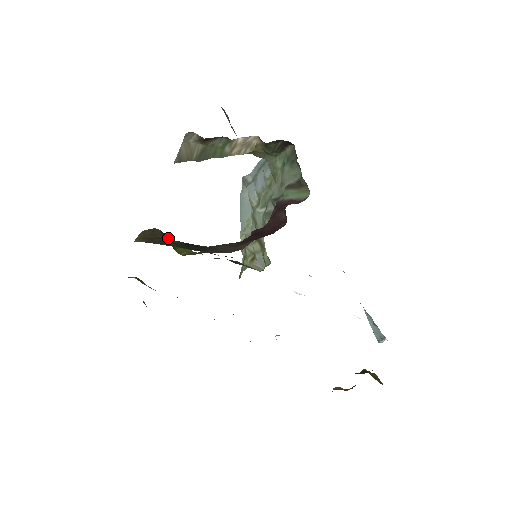
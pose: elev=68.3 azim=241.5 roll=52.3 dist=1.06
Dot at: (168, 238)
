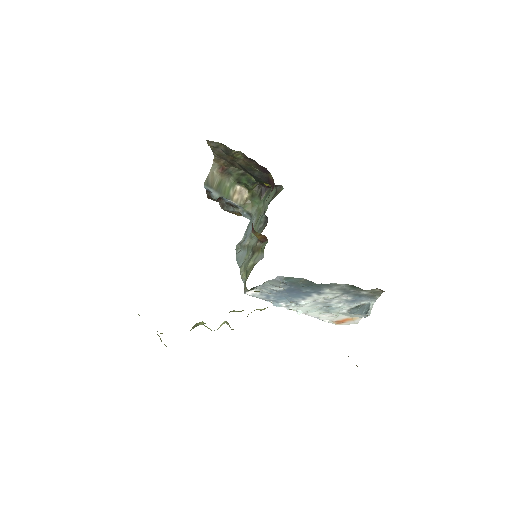
Dot at: occluded
